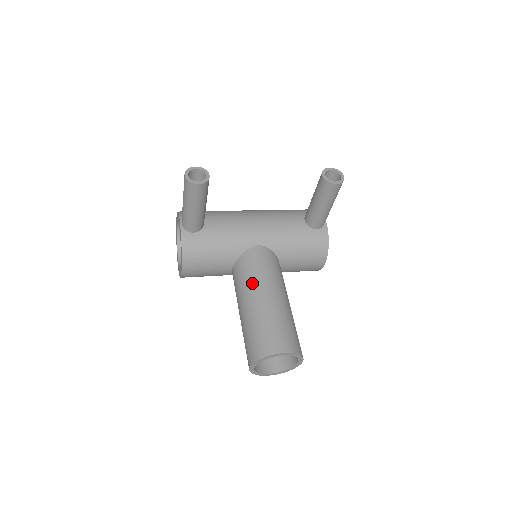
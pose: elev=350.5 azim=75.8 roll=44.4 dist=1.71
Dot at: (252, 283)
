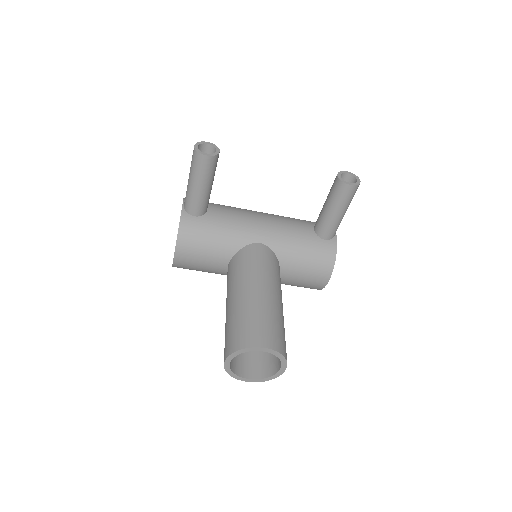
Dot at: (245, 276)
